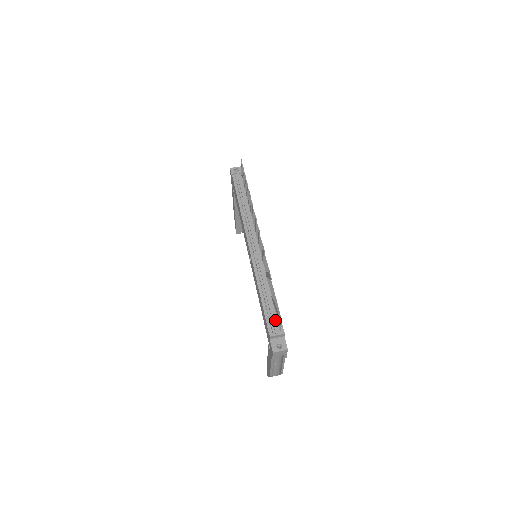
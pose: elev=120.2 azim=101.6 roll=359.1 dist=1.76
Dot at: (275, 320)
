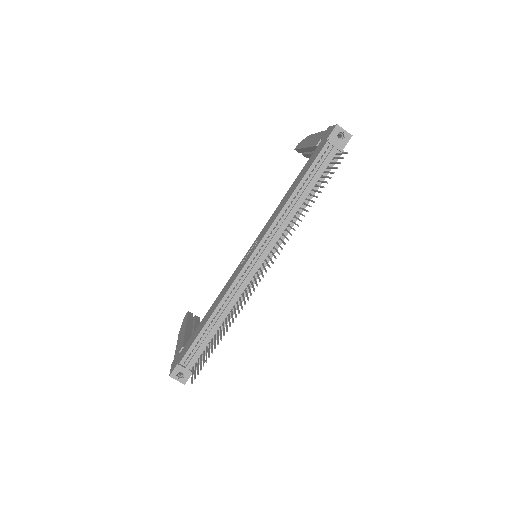
Dot at: (198, 354)
